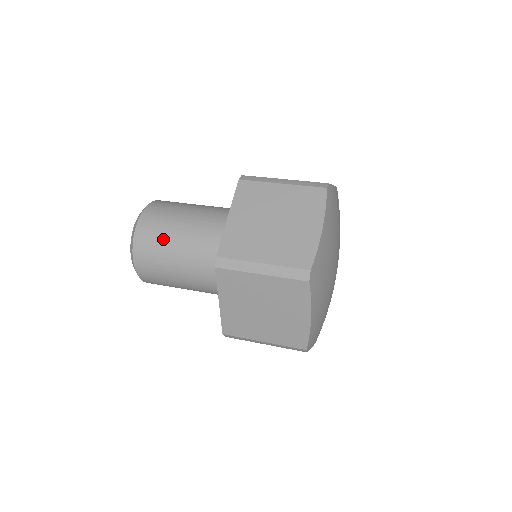
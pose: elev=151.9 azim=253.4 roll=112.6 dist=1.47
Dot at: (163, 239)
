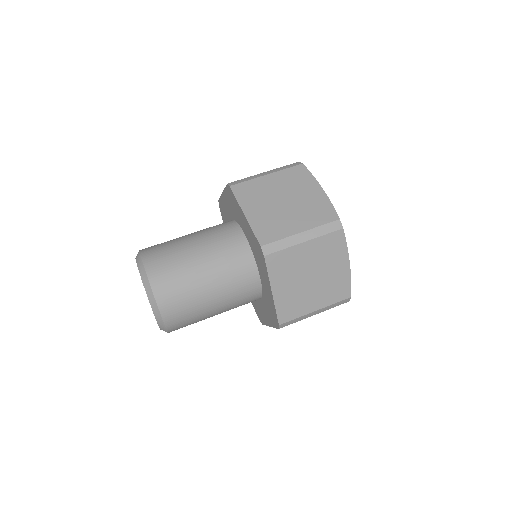
Dot at: (182, 271)
